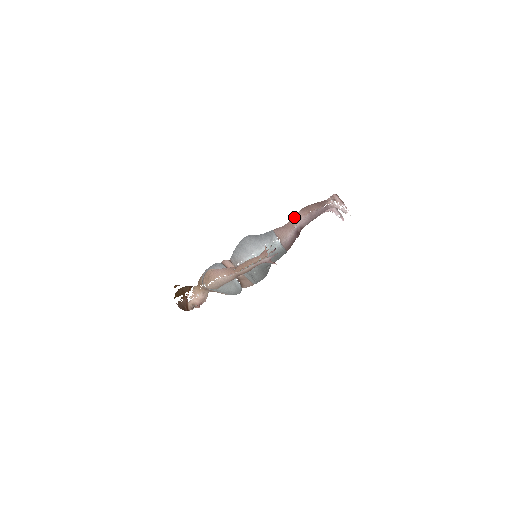
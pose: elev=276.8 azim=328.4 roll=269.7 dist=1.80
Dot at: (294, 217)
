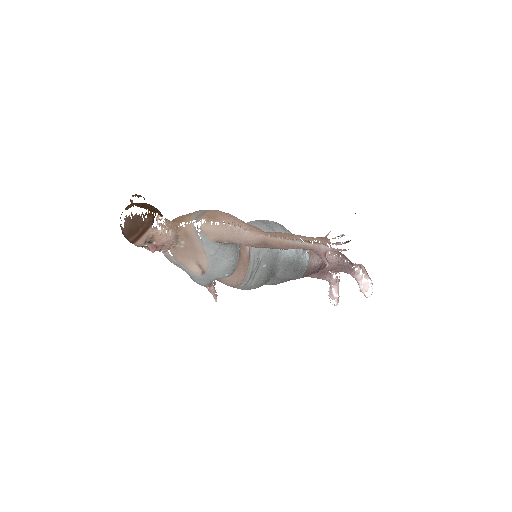
Dot at: occluded
